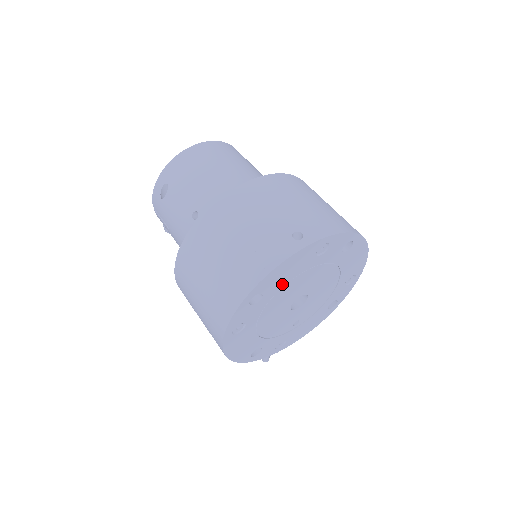
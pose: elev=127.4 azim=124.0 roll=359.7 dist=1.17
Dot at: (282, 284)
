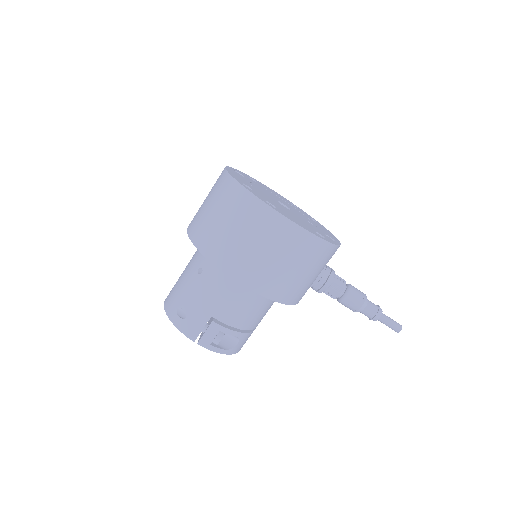
Dot at: (249, 185)
